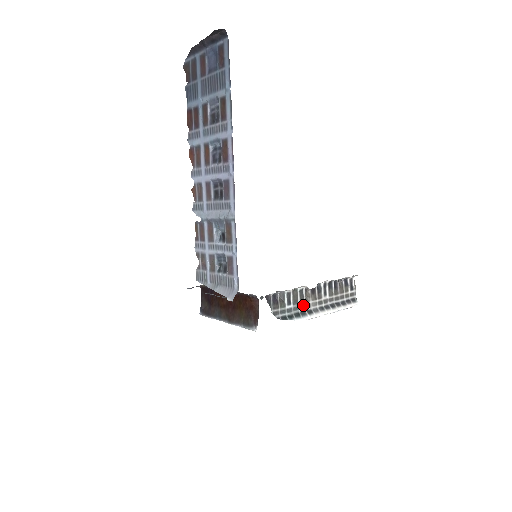
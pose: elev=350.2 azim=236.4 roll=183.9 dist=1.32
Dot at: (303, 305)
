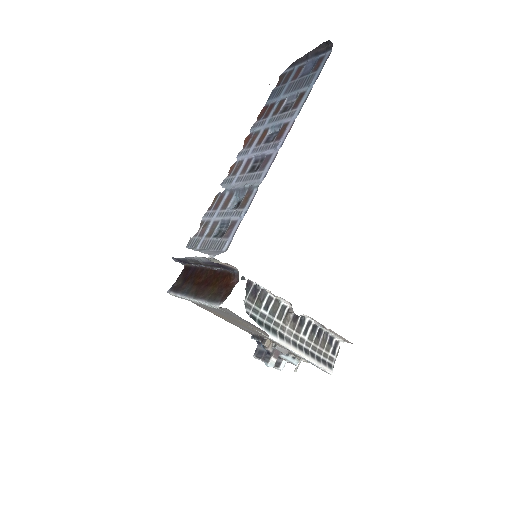
Dot at: (278, 323)
